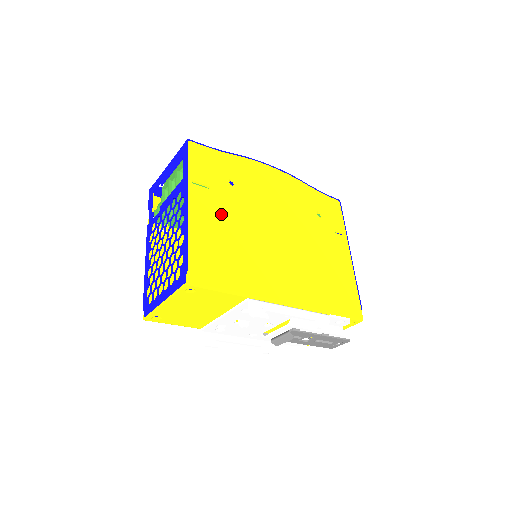
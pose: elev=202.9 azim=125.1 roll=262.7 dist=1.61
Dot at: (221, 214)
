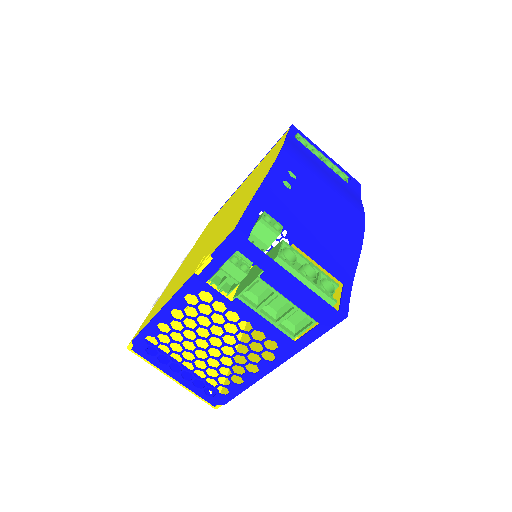
Dot at: occluded
